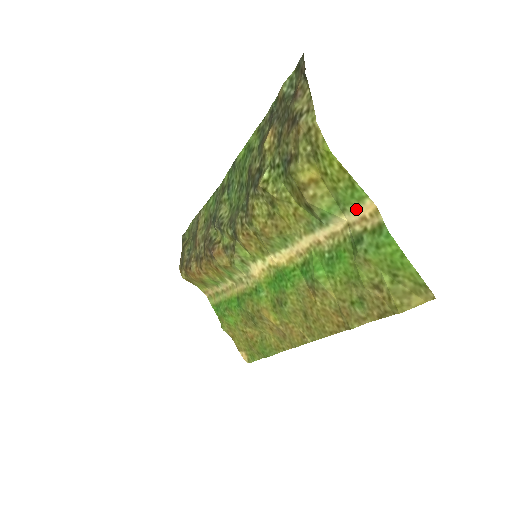
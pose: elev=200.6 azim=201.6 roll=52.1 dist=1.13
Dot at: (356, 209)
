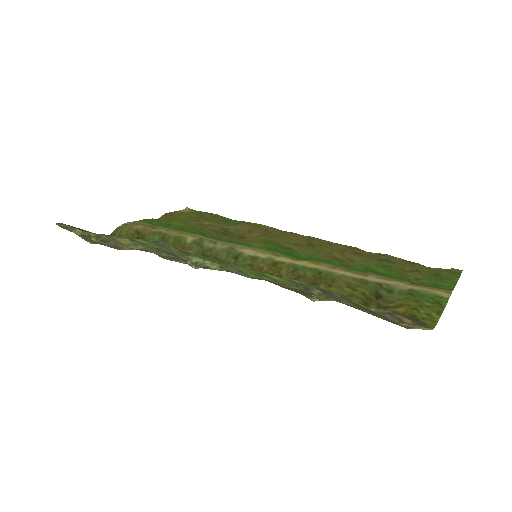
Dot at: (429, 292)
